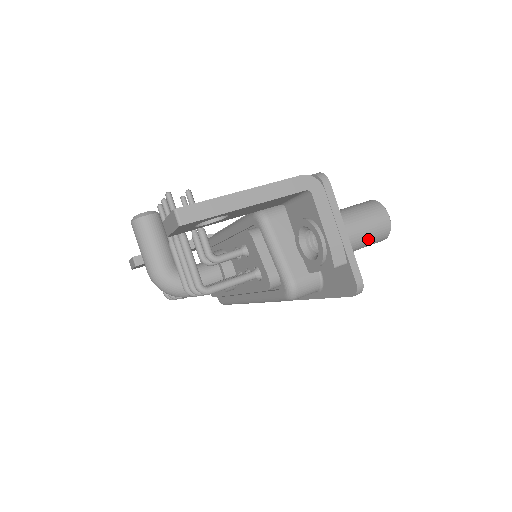
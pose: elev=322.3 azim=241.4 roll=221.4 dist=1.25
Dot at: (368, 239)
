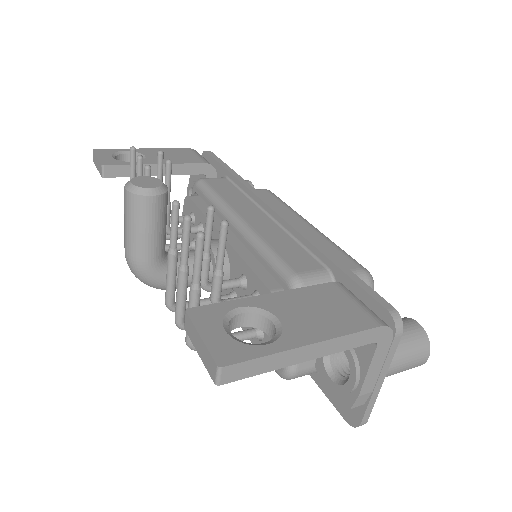
Dot at: occluded
